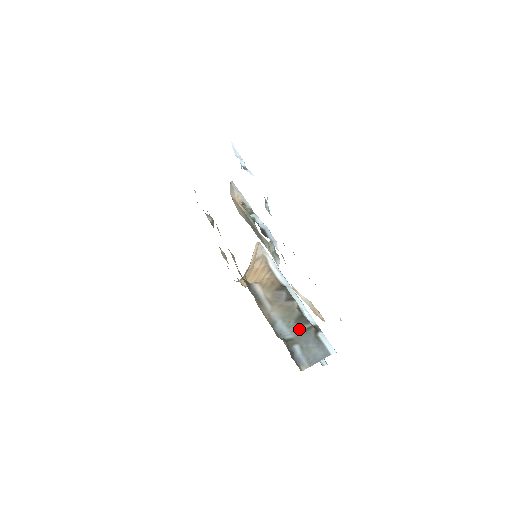
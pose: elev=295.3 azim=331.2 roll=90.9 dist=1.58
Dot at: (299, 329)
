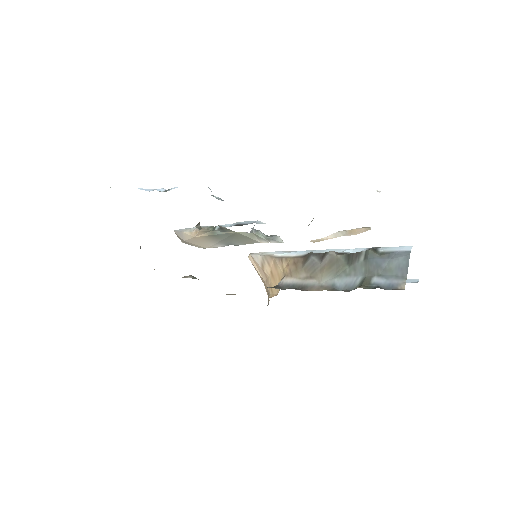
Dot at: (359, 266)
